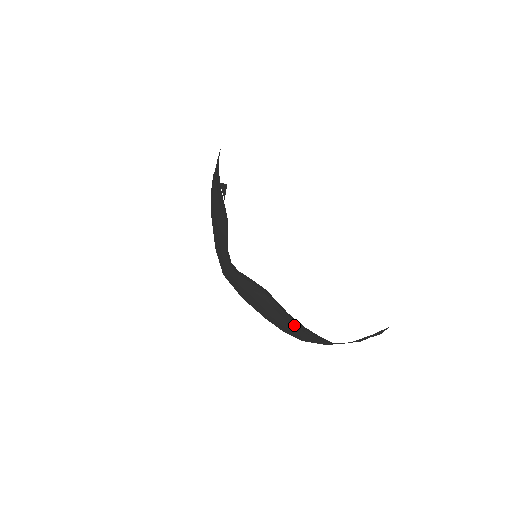
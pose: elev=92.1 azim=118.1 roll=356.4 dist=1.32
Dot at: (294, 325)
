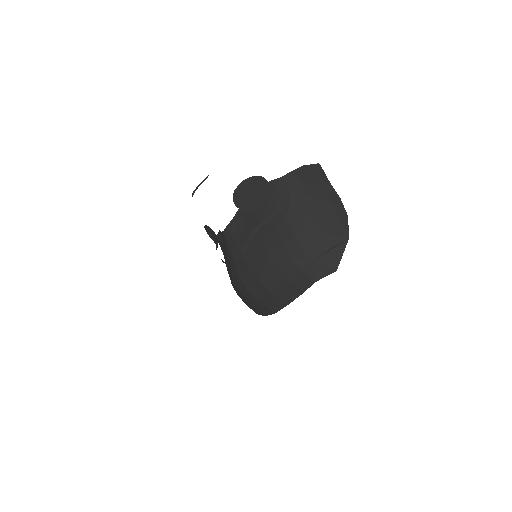
Dot at: (269, 212)
